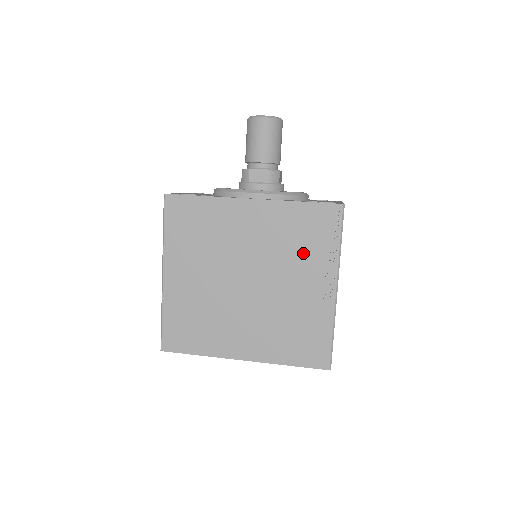
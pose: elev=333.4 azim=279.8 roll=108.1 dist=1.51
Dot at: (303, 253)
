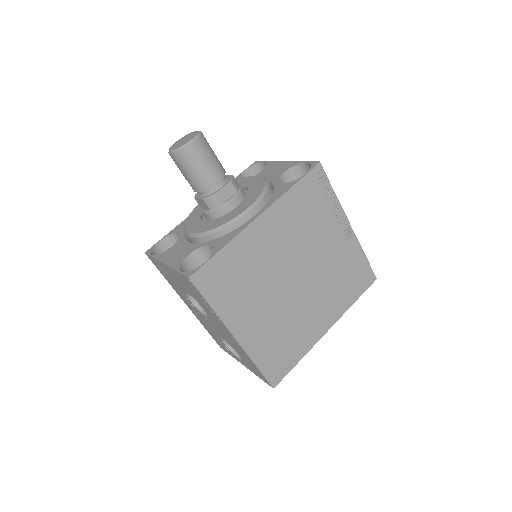
Dot at: (317, 221)
